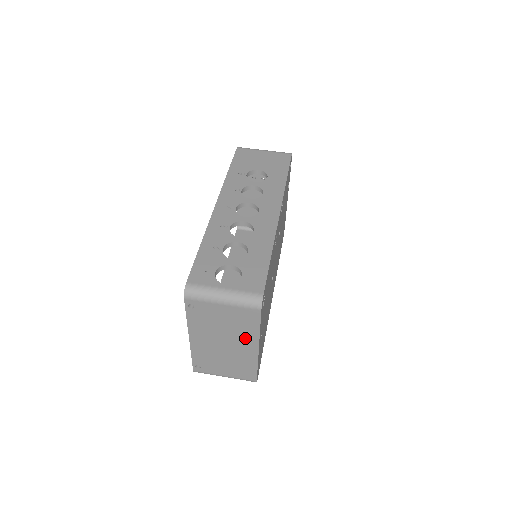
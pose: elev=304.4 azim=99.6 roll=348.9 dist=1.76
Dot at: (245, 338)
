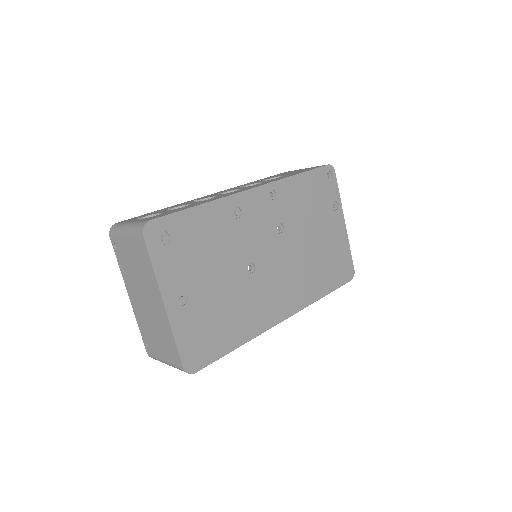
Dot at: (151, 287)
